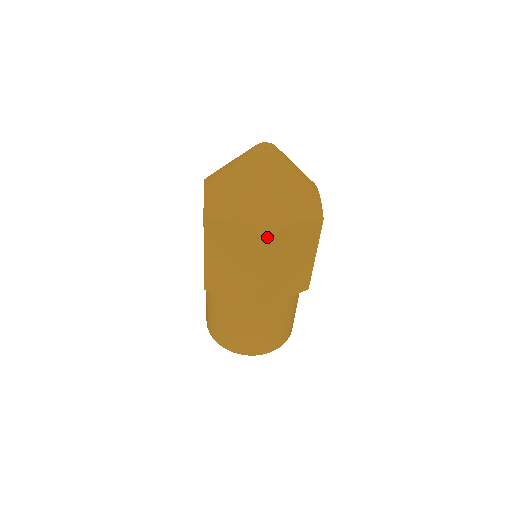
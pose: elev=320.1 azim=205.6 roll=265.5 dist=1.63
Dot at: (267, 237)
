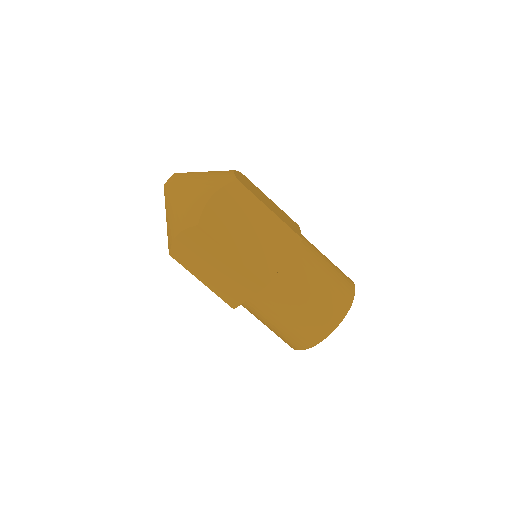
Dot at: (234, 180)
